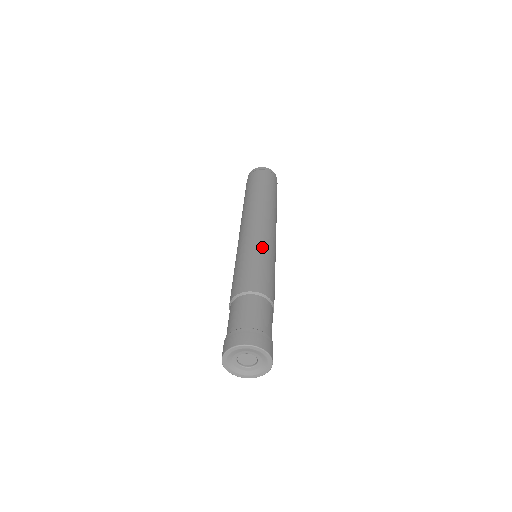
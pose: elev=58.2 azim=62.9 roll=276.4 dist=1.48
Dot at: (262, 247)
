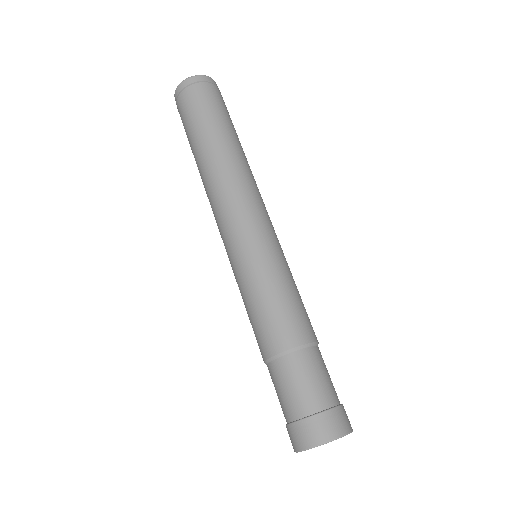
Dot at: (246, 265)
